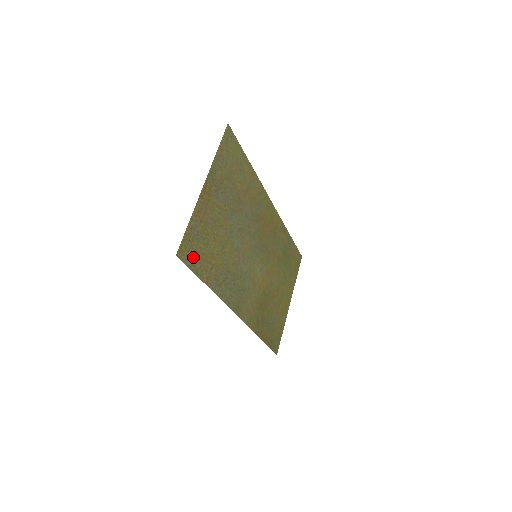
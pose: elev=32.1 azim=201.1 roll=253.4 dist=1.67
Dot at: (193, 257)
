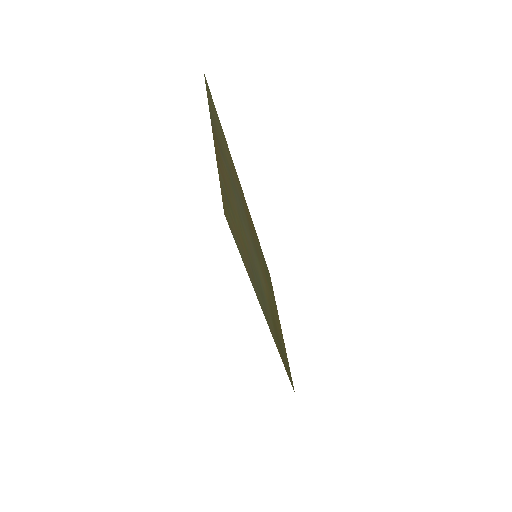
Dot at: (232, 227)
